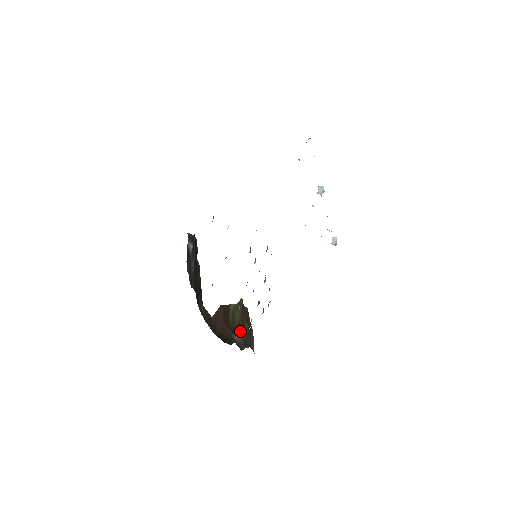
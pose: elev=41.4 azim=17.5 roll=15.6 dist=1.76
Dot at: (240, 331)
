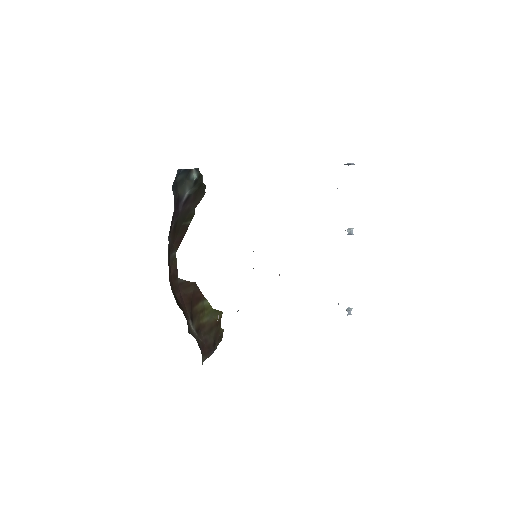
Dot at: (201, 332)
